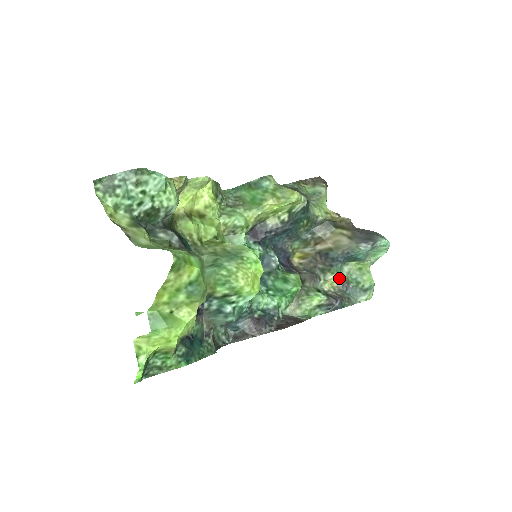
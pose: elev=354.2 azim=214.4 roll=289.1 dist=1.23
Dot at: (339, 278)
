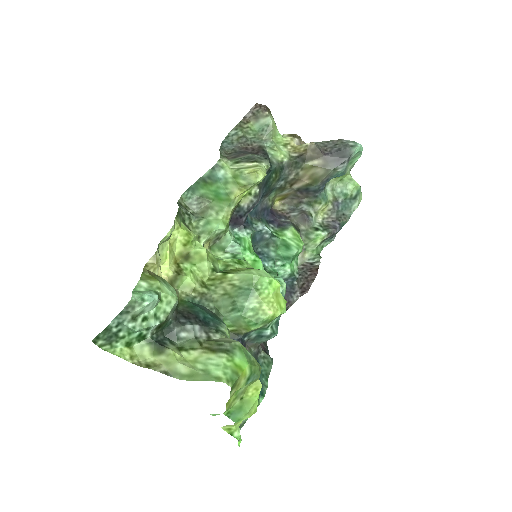
Dot at: (327, 203)
